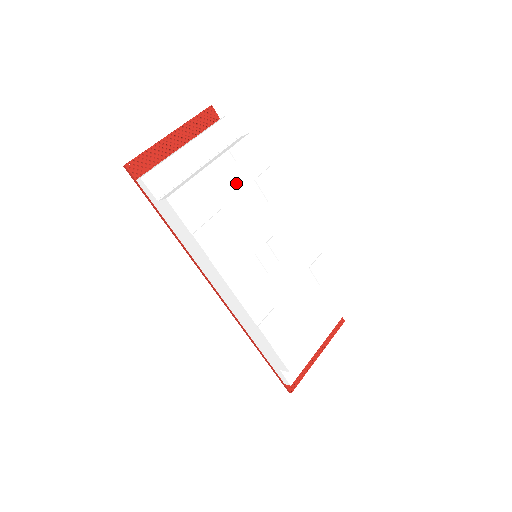
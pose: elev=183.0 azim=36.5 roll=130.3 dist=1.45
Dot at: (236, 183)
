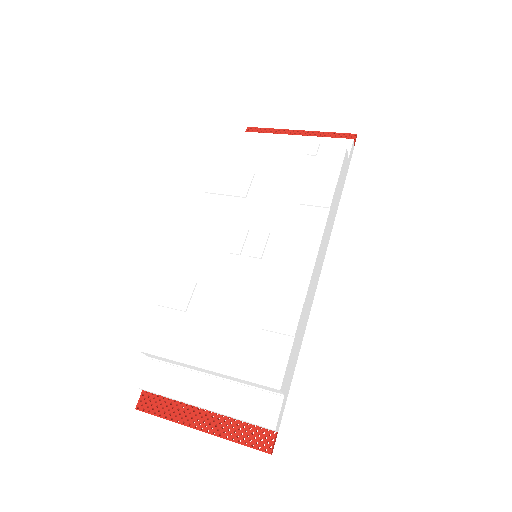
Dot at: (288, 169)
